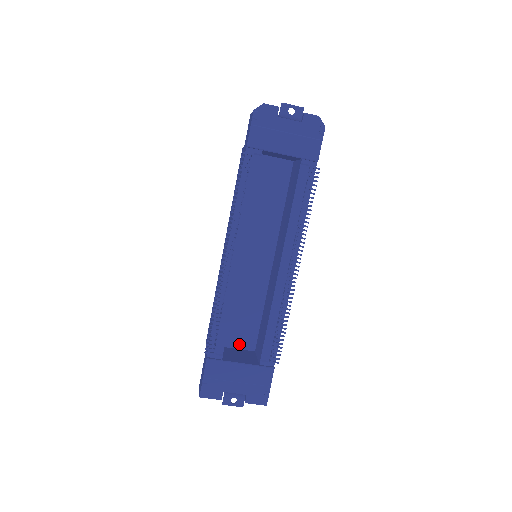
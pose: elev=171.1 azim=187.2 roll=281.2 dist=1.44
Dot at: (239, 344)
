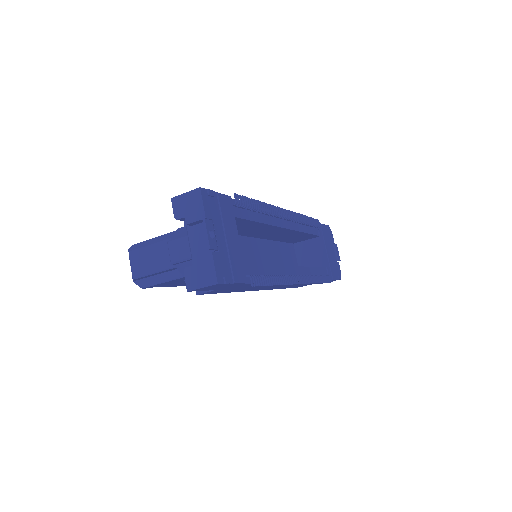
Dot at: occluded
